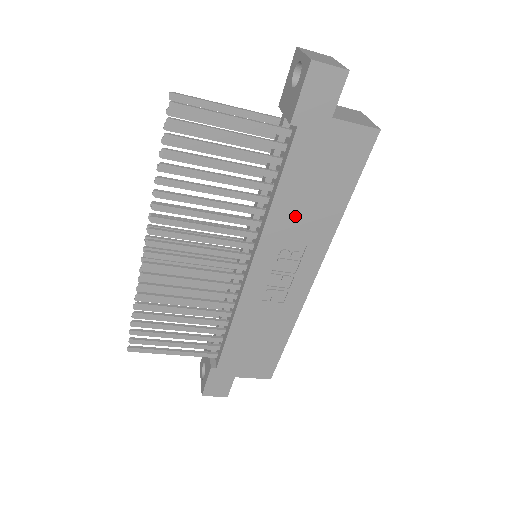
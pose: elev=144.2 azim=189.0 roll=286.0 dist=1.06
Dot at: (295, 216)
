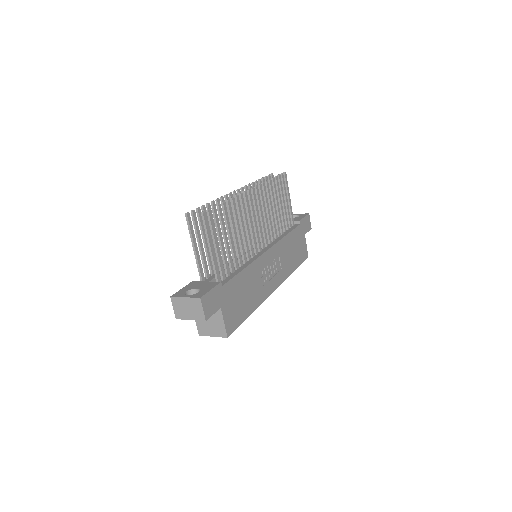
Dot at: (286, 251)
